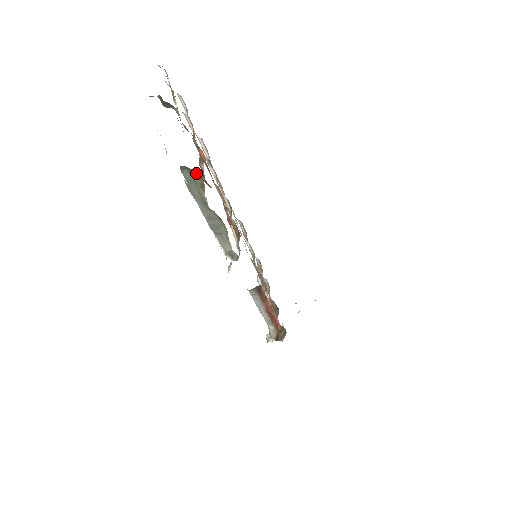
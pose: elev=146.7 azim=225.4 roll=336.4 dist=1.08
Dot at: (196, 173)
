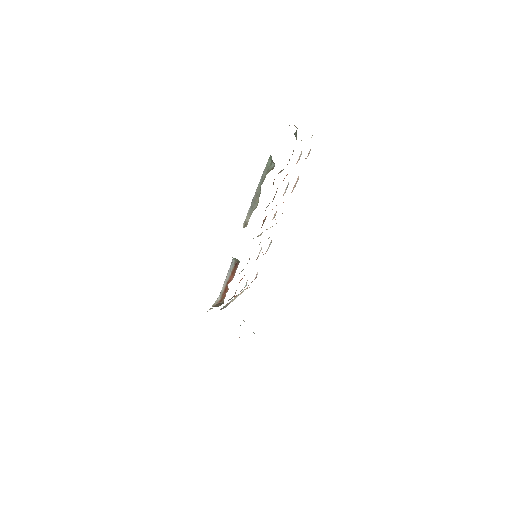
Dot at: (273, 166)
